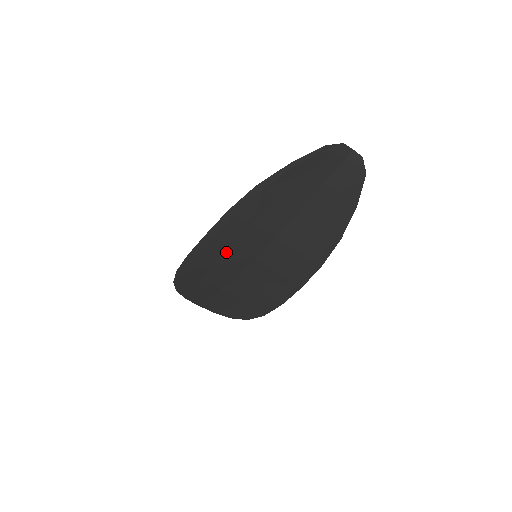
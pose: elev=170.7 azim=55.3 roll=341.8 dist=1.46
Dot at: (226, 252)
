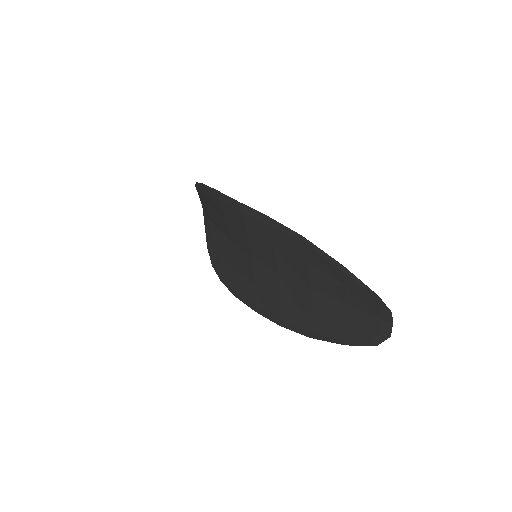
Dot at: (241, 227)
